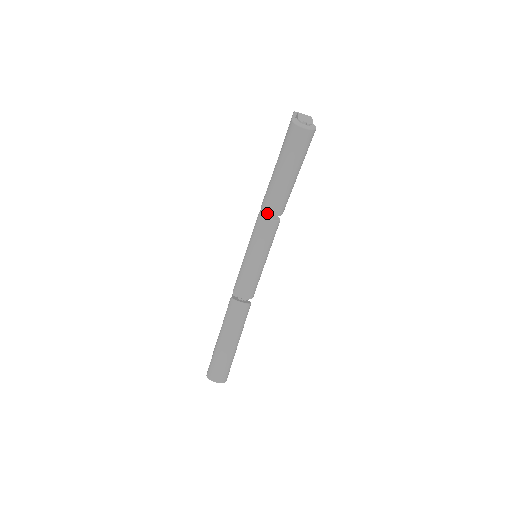
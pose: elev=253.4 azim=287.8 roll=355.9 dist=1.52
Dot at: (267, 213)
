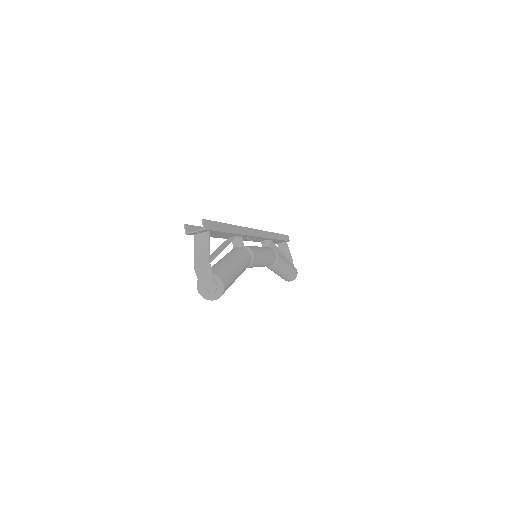
Dot at: occluded
